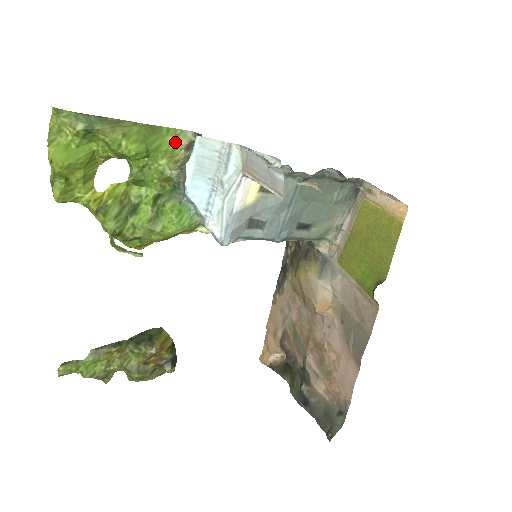
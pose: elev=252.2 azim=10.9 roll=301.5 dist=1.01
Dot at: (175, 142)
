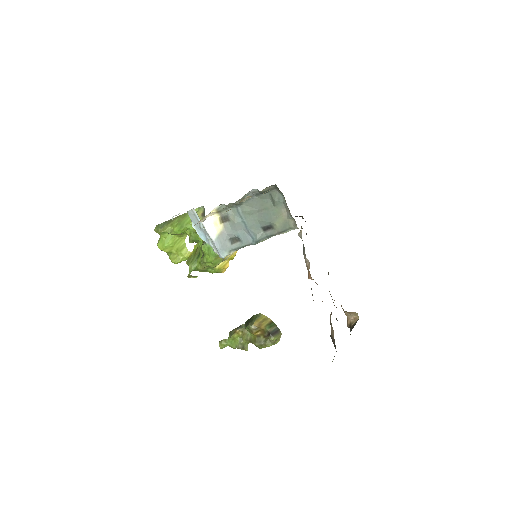
Dot at: occluded
